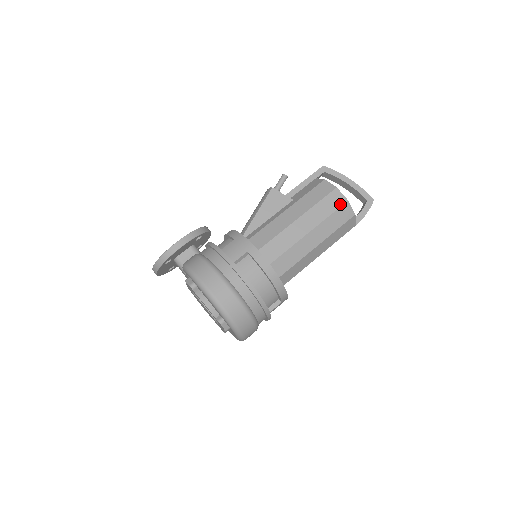
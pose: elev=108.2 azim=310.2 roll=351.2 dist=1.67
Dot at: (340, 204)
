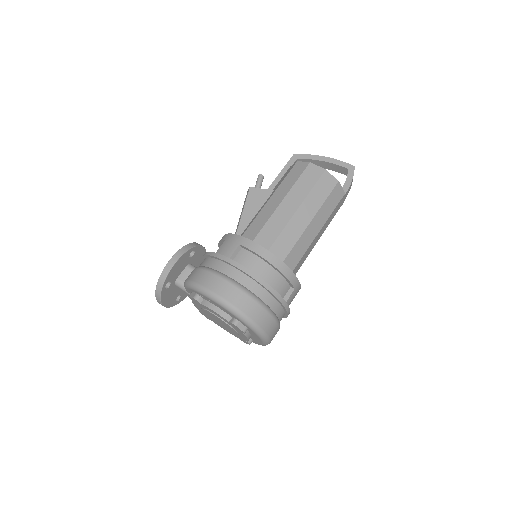
Dot at: (319, 175)
